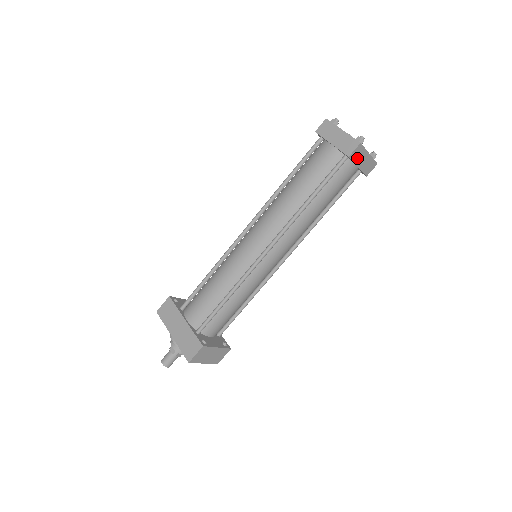
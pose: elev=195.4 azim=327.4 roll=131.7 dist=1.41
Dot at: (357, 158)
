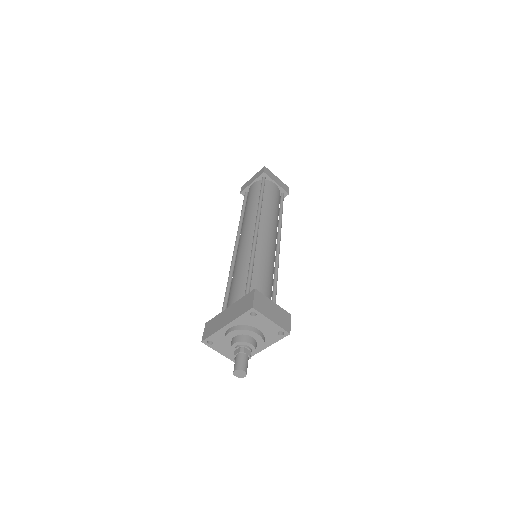
Dot at: (271, 176)
